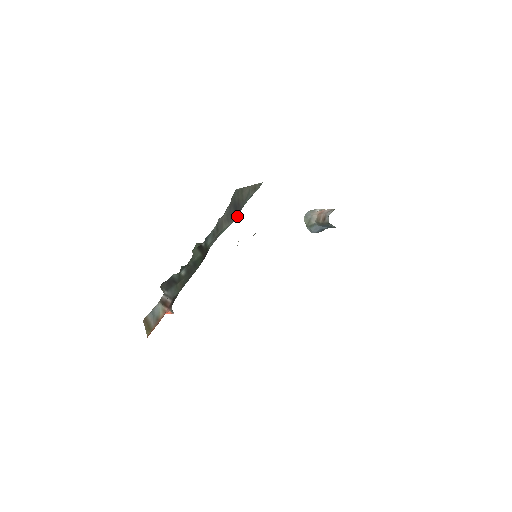
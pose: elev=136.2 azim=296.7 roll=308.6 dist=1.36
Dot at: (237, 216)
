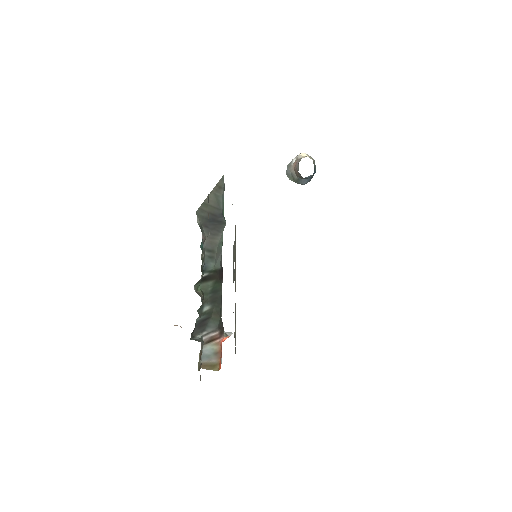
Dot at: (222, 223)
